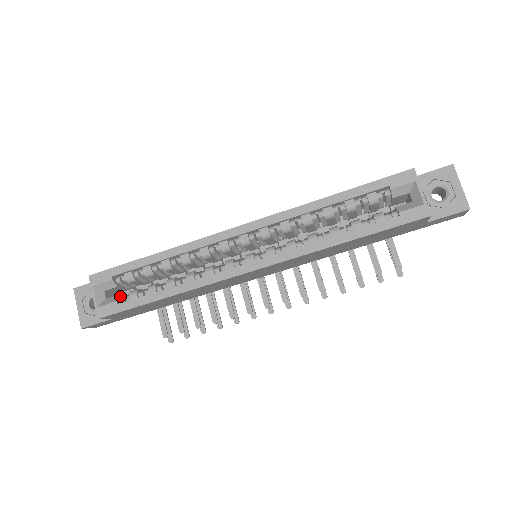
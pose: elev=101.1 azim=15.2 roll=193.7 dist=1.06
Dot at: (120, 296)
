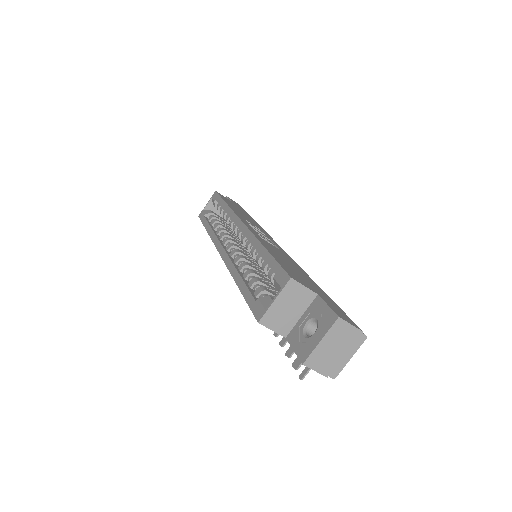
Dot at: (213, 214)
